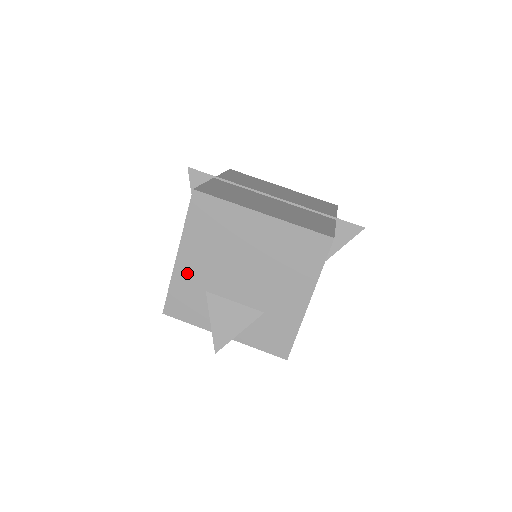
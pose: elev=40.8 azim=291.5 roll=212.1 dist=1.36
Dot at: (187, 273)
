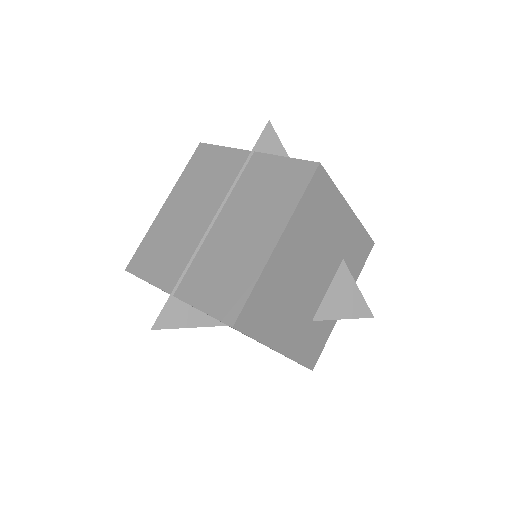
Dot at: occluded
